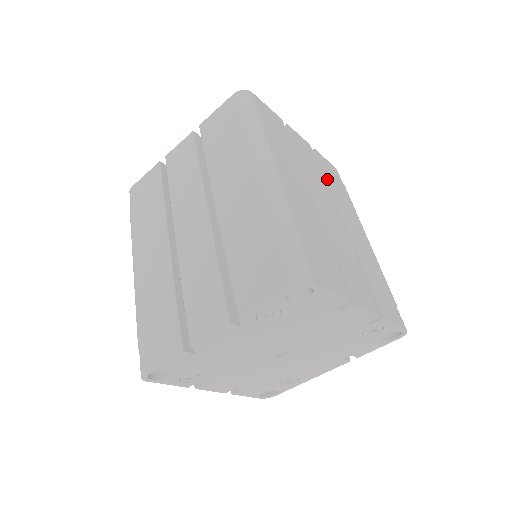
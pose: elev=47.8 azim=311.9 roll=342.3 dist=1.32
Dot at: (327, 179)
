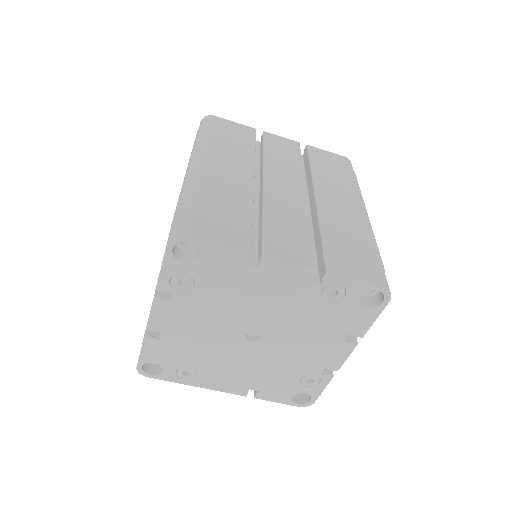
Dot at: occluded
